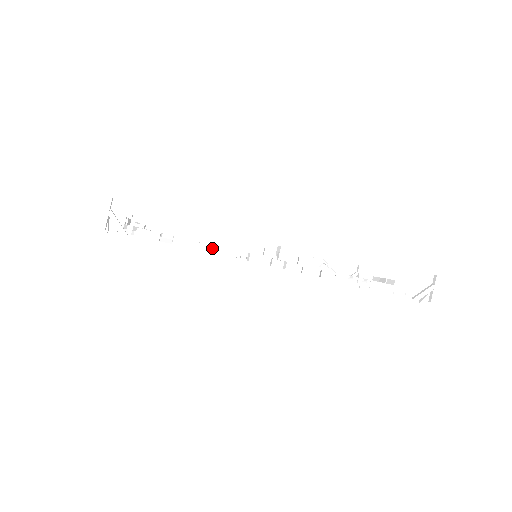
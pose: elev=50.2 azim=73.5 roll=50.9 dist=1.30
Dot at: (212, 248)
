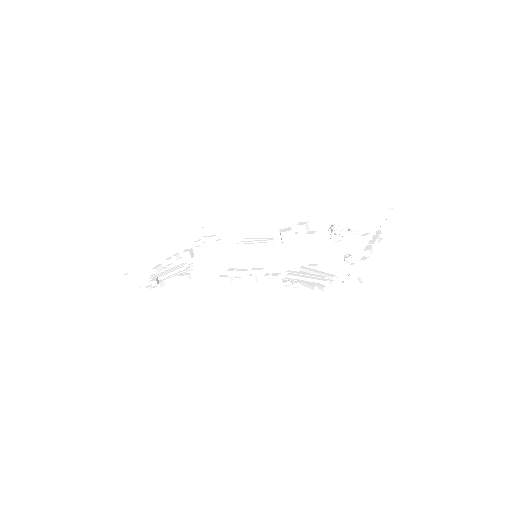
Dot at: occluded
